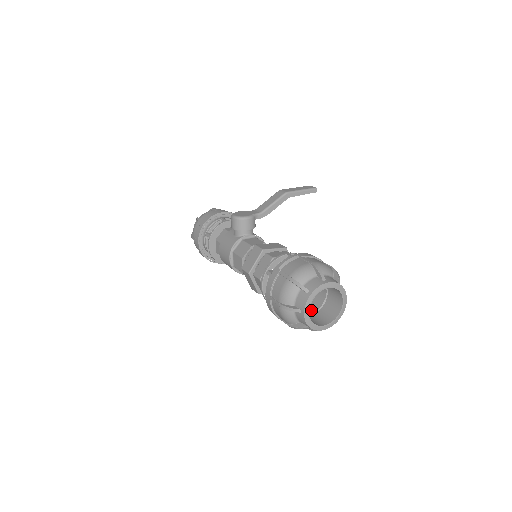
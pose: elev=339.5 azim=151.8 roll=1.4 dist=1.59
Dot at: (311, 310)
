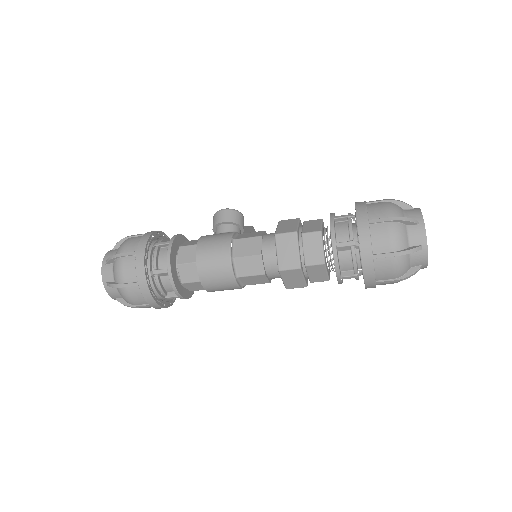
Dot at: occluded
